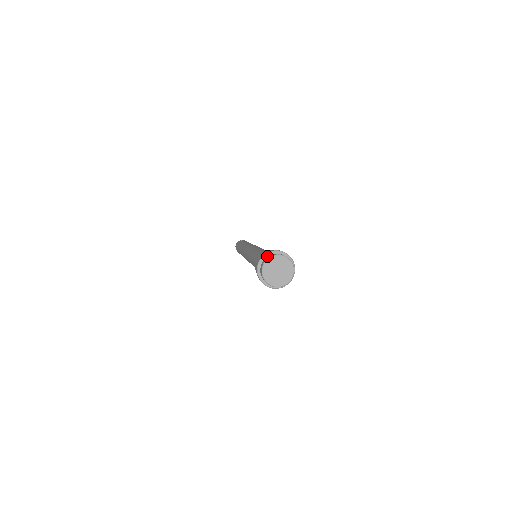
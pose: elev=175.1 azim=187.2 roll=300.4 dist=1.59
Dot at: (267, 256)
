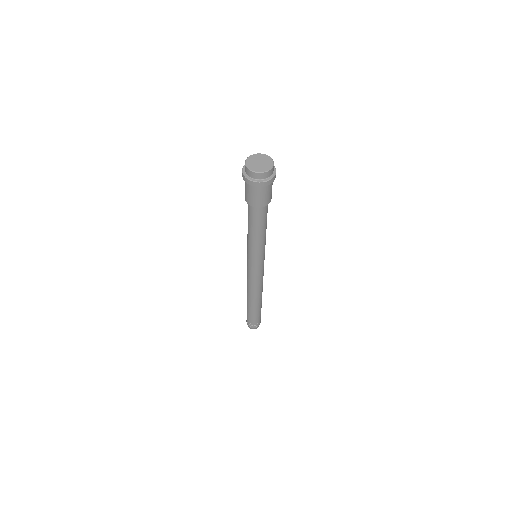
Dot at: occluded
